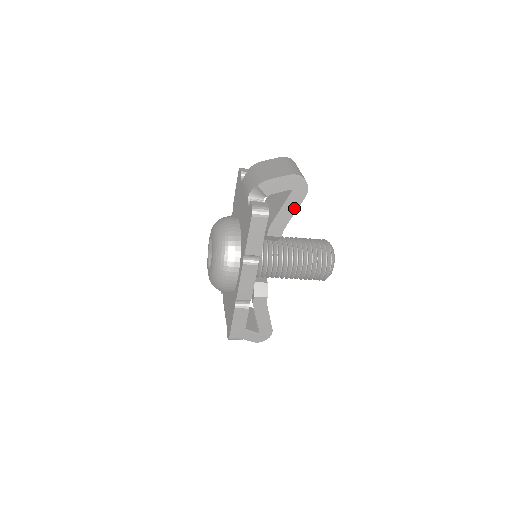
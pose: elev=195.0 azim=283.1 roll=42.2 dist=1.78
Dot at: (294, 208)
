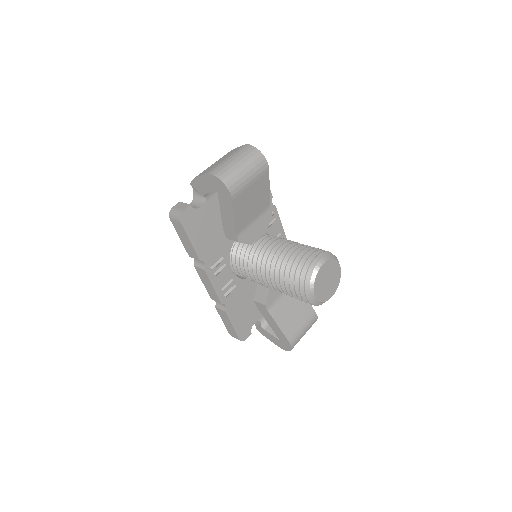
Dot at: (231, 212)
